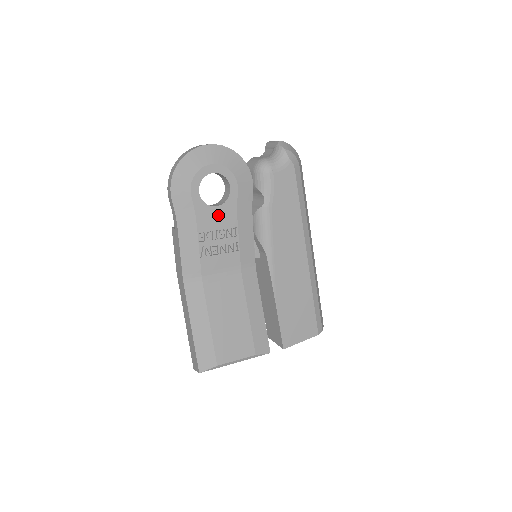
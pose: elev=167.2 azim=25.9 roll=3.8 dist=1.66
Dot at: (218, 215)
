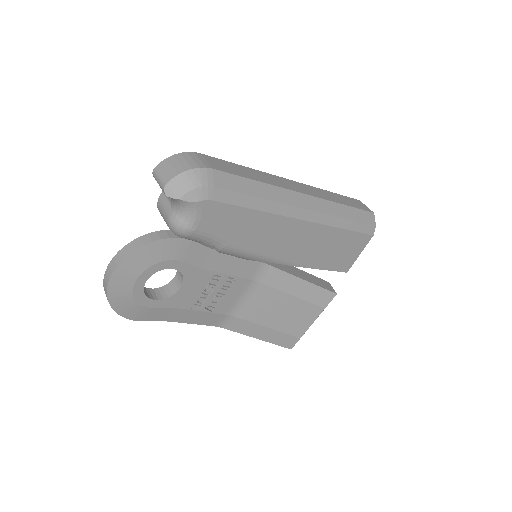
Dot at: (190, 288)
